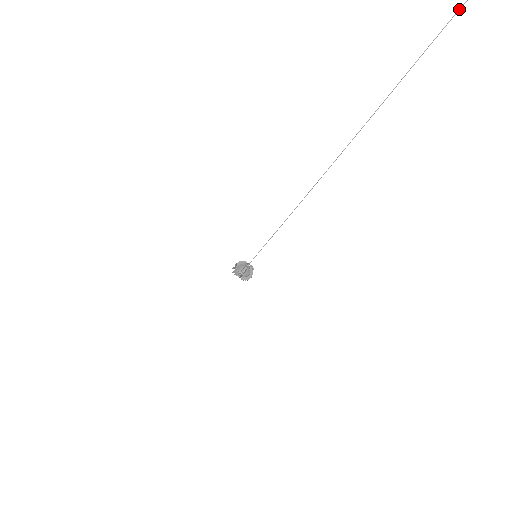
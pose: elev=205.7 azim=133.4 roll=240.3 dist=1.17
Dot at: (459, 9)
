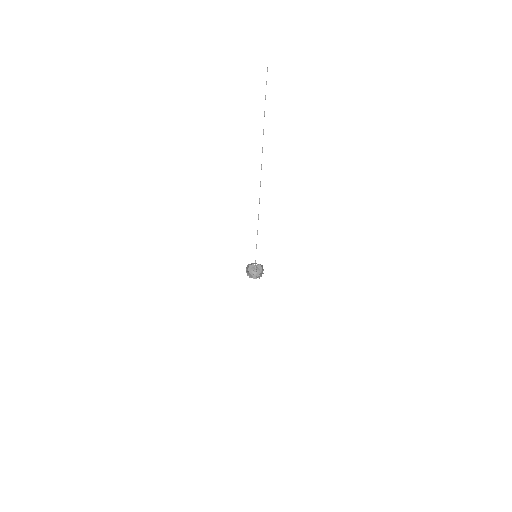
Dot at: (265, 96)
